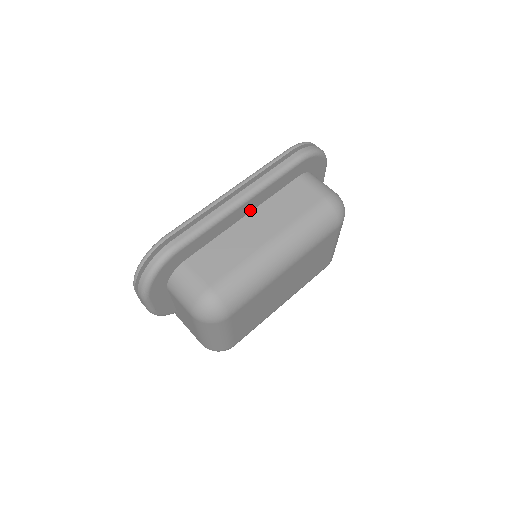
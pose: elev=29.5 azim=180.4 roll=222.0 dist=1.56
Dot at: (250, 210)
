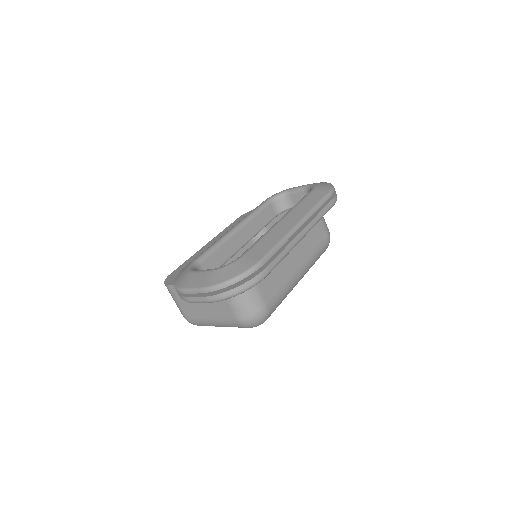
Dot at: occluded
